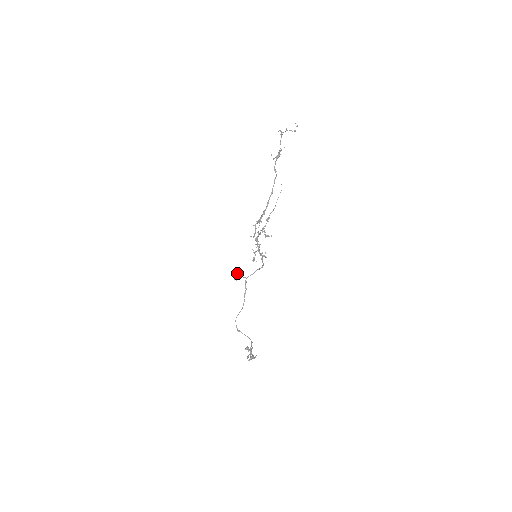
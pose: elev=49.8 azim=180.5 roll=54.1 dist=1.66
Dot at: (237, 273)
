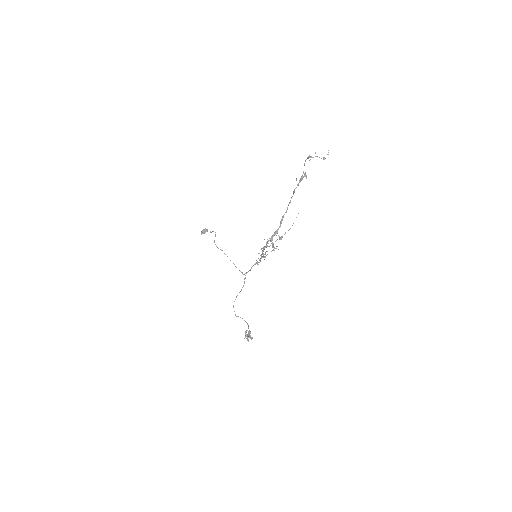
Dot at: (206, 229)
